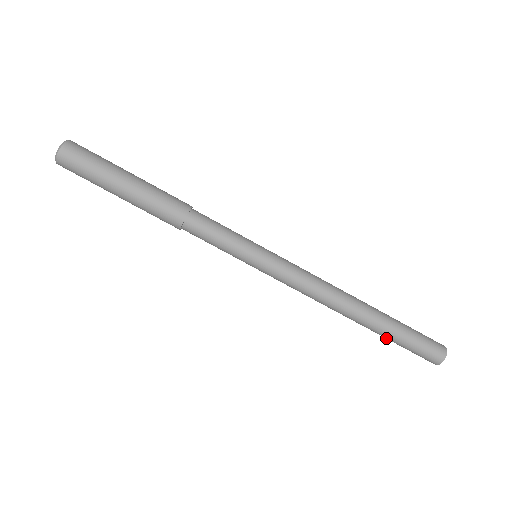
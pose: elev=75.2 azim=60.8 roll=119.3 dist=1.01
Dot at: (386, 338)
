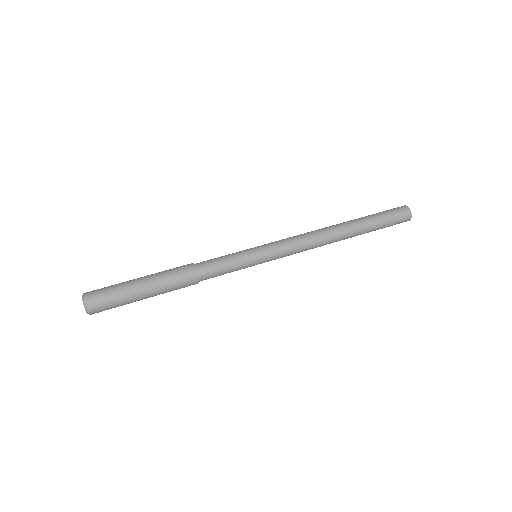
Dot at: (369, 219)
